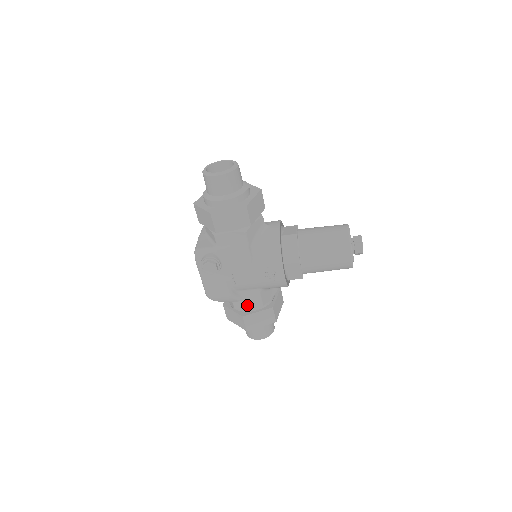
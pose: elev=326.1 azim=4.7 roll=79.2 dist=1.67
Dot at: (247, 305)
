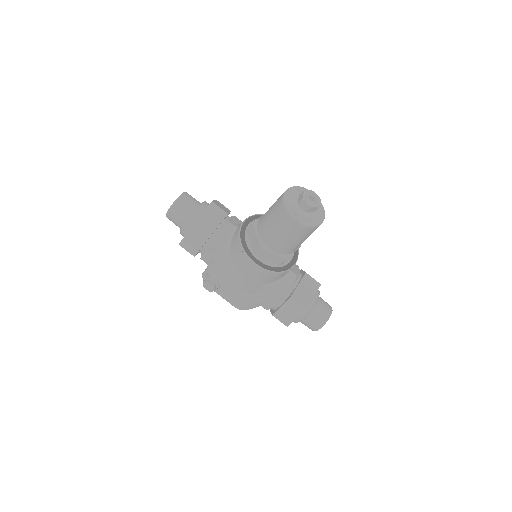
Dot at: (270, 303)
